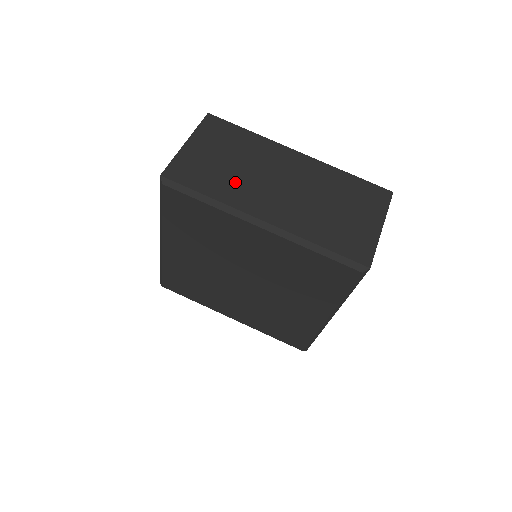
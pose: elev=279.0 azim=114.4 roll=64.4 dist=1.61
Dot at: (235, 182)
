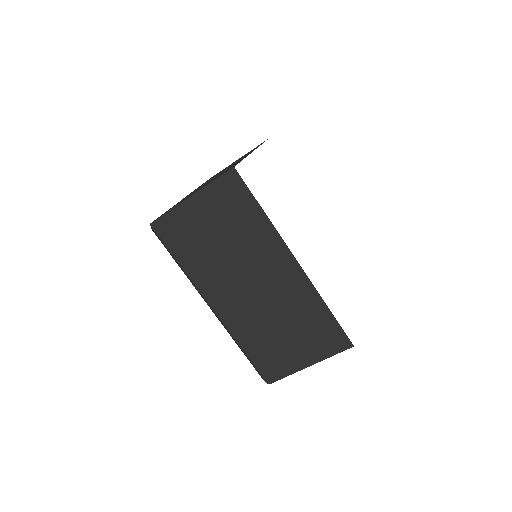
Dot at: (211, 263)
